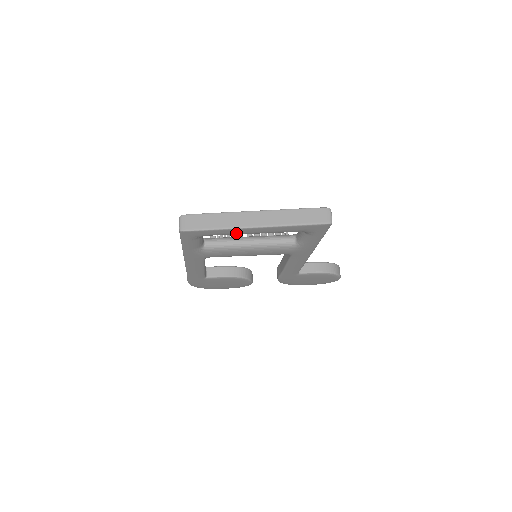
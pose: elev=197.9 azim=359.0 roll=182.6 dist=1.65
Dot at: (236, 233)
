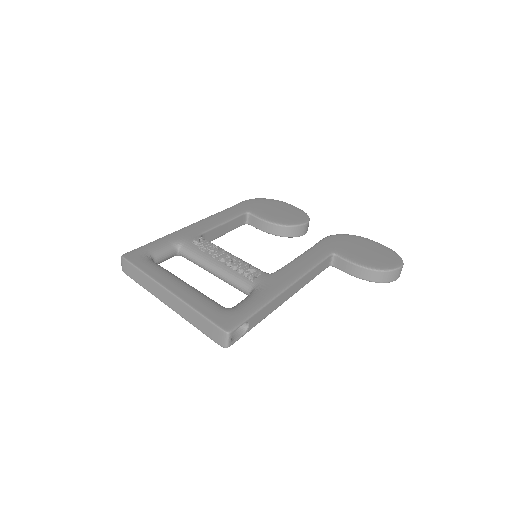
Dot at: occluded
